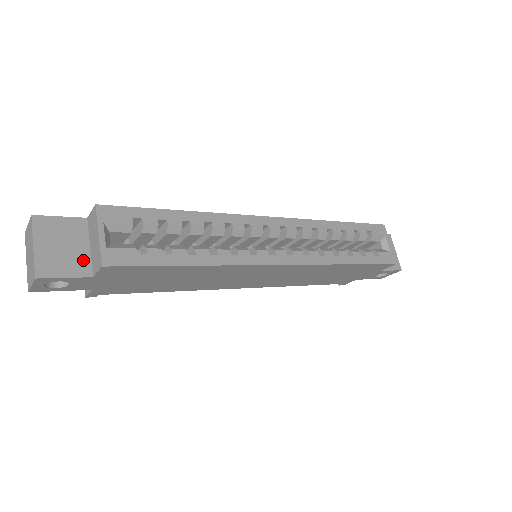
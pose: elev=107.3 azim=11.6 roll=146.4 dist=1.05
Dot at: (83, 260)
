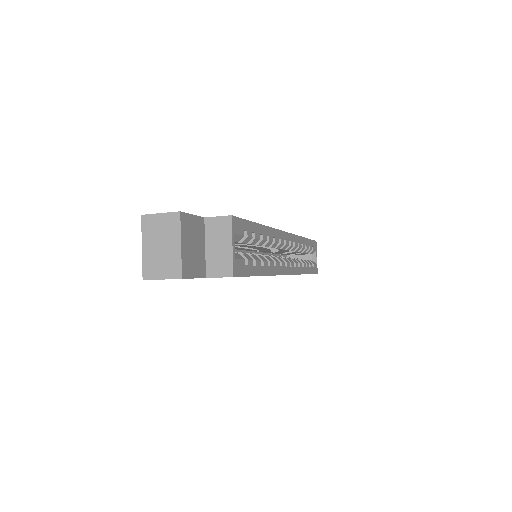
Dot at: (202, 261)
